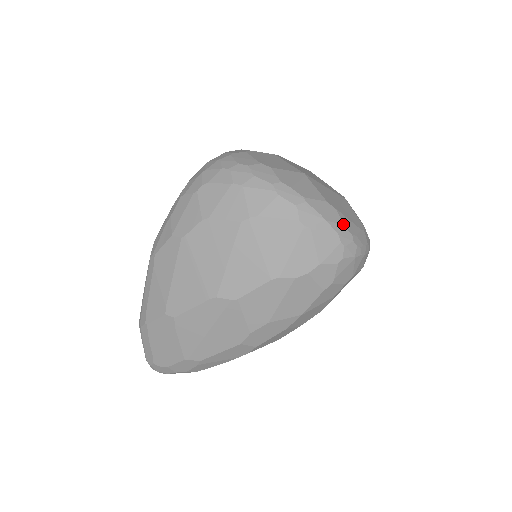
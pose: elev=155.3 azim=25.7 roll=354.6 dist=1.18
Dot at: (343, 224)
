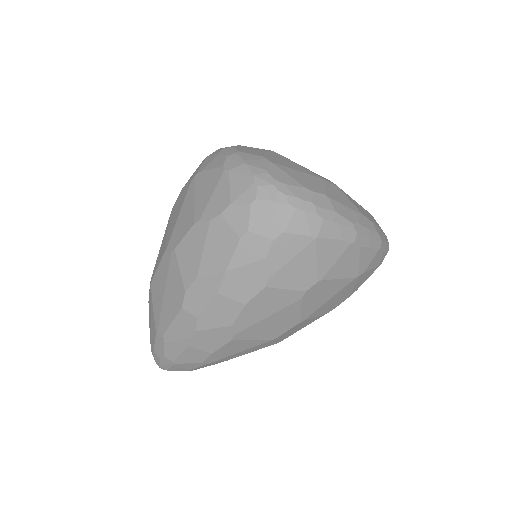
Dot at: (267, 170)
